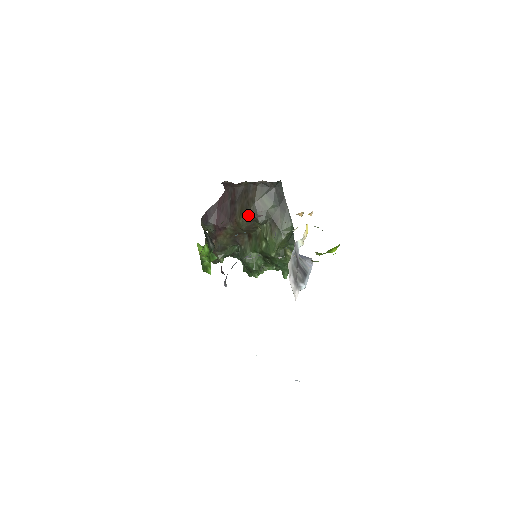
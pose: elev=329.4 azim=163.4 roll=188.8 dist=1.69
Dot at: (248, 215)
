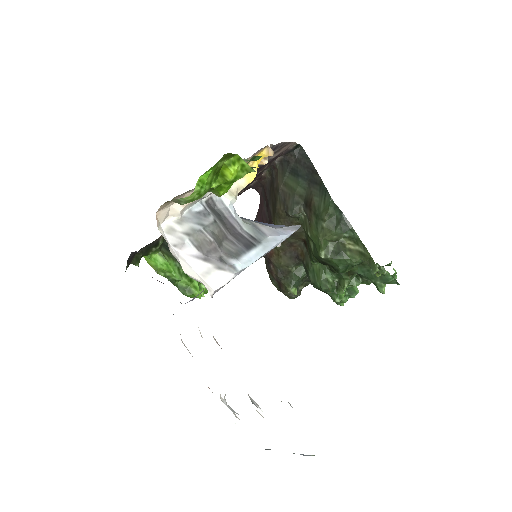
Dot at: (278, 212)
